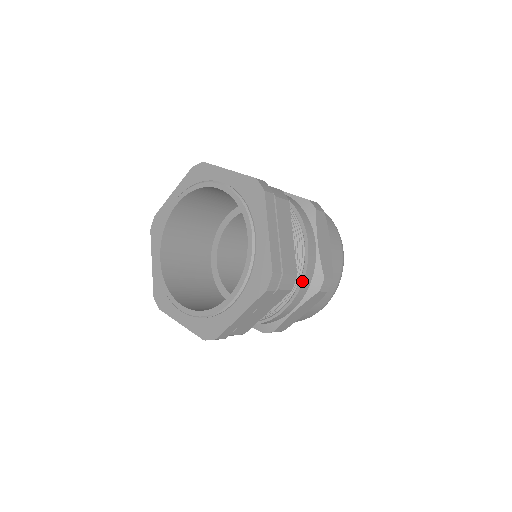
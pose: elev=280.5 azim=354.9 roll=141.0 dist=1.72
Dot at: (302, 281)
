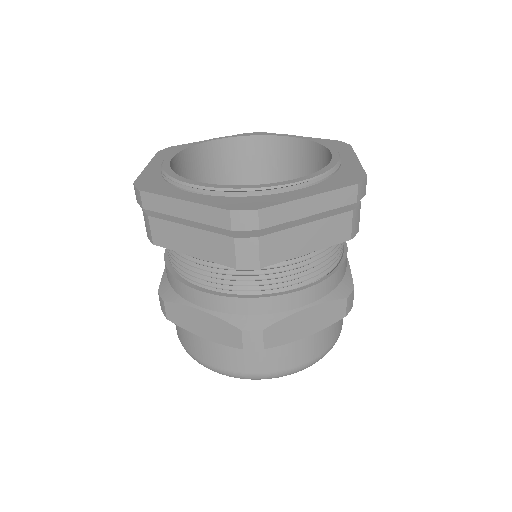
Dot at: occluded
